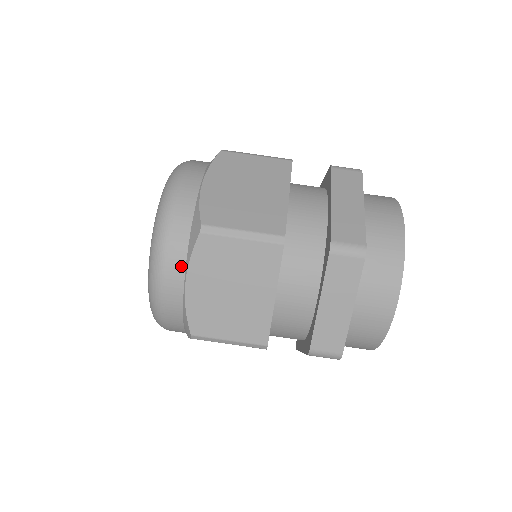
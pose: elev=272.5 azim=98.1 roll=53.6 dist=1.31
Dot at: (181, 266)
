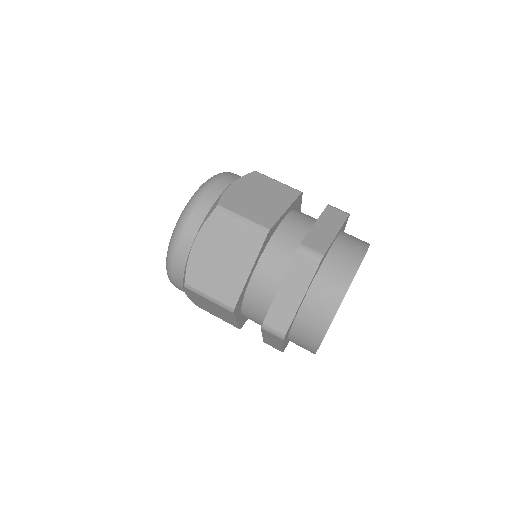
Dot at: (195, 230)
